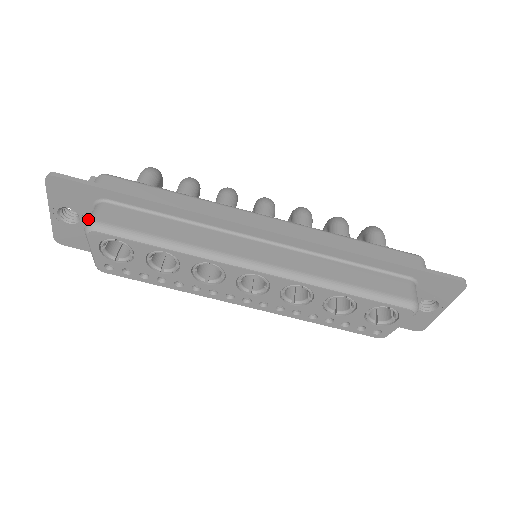
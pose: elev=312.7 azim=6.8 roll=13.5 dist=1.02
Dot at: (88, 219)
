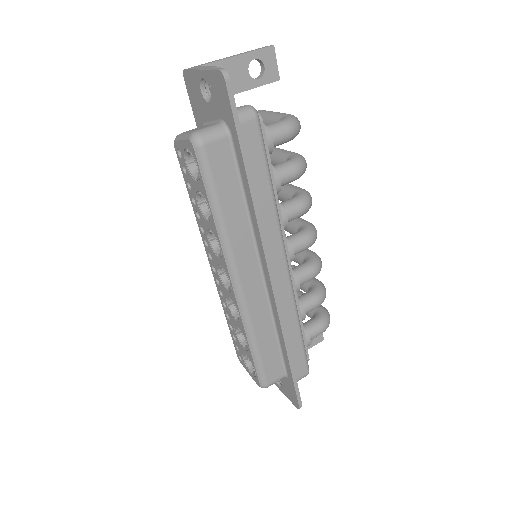
Dot at: (203, 132)
